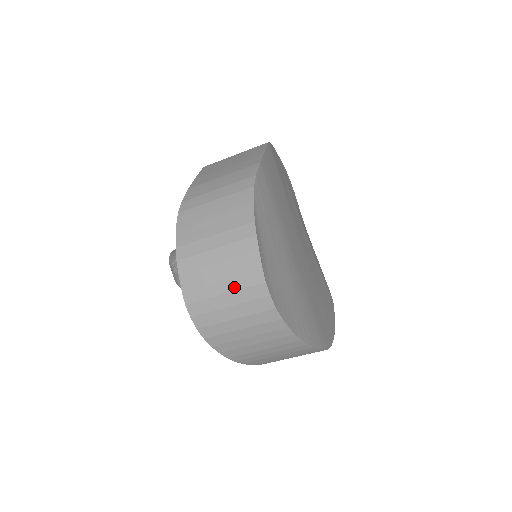
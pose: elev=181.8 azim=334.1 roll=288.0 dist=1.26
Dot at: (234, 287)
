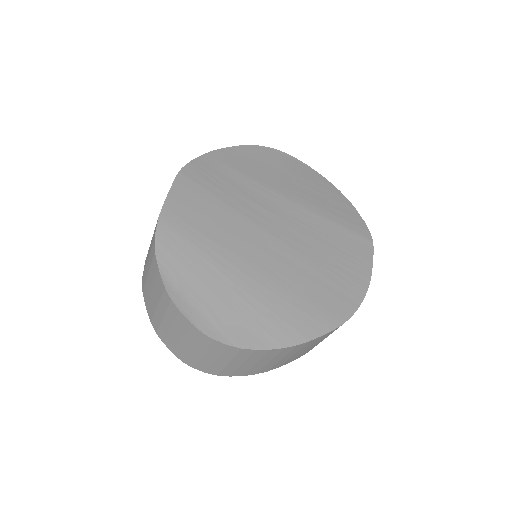
Dot at: (191, 342)
